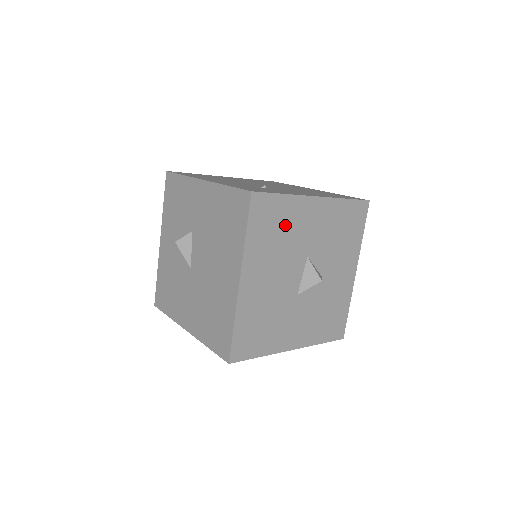
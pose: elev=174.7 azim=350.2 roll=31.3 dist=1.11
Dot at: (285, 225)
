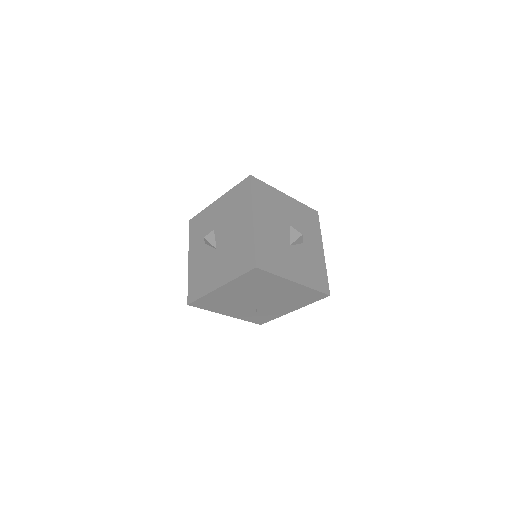
Dot at: (272, 201)
